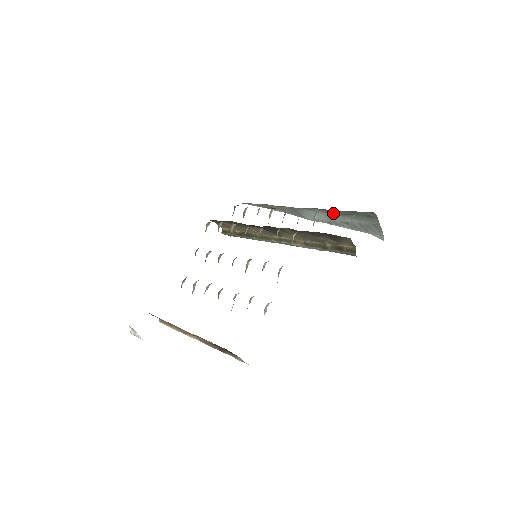
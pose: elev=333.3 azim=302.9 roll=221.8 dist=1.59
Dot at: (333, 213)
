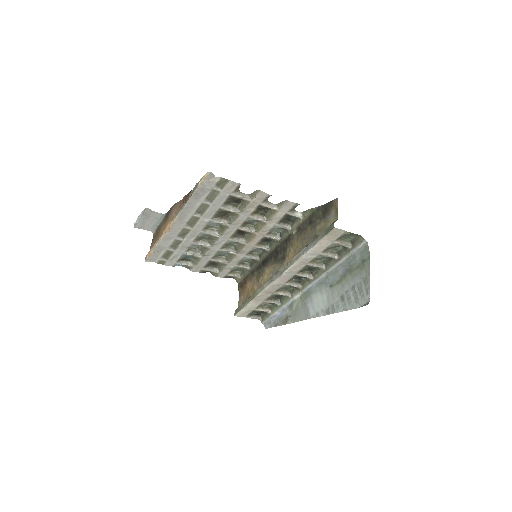
Dot at: (336, 283)
